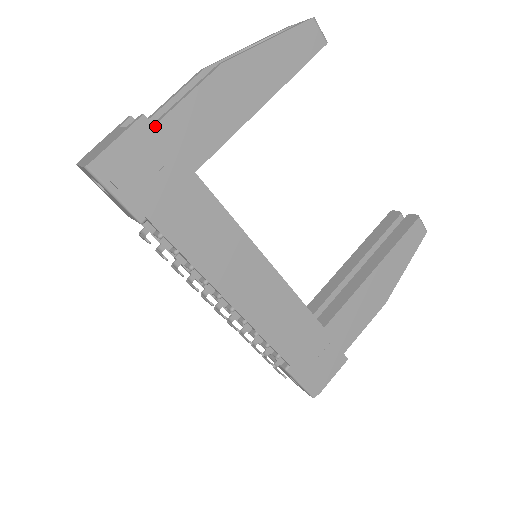
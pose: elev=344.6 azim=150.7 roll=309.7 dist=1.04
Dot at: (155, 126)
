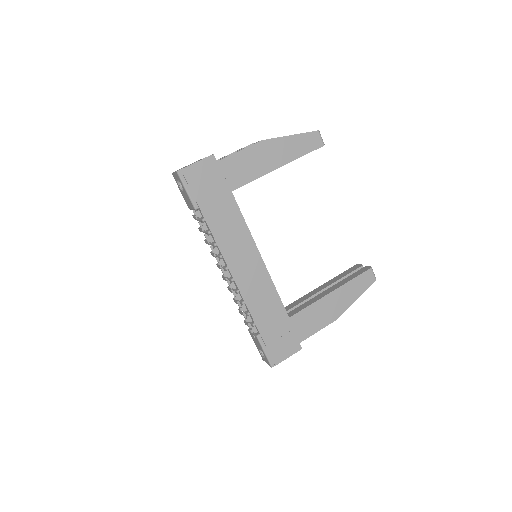
Dot at: (217, 162)
